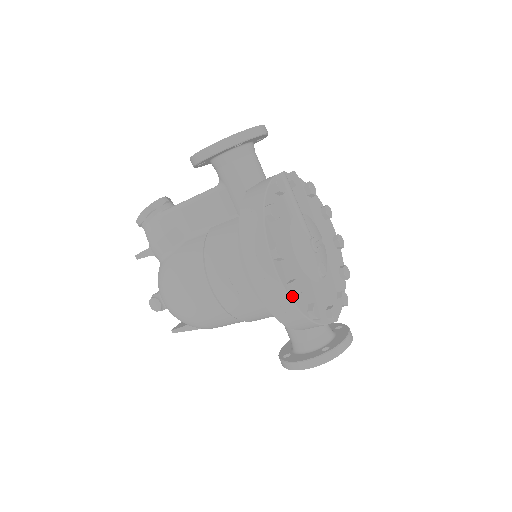
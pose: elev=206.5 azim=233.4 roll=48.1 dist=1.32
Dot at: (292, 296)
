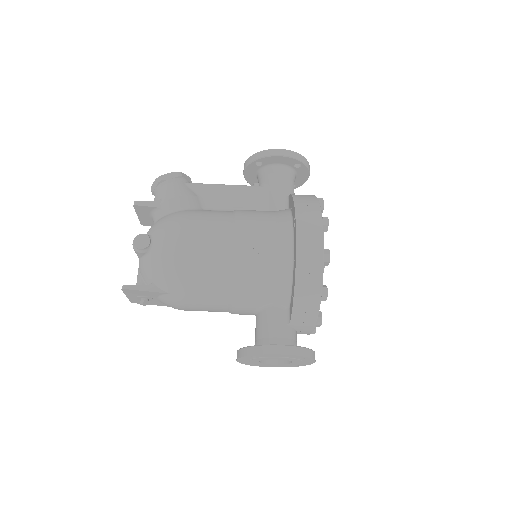
Dot at: (326, 259)
